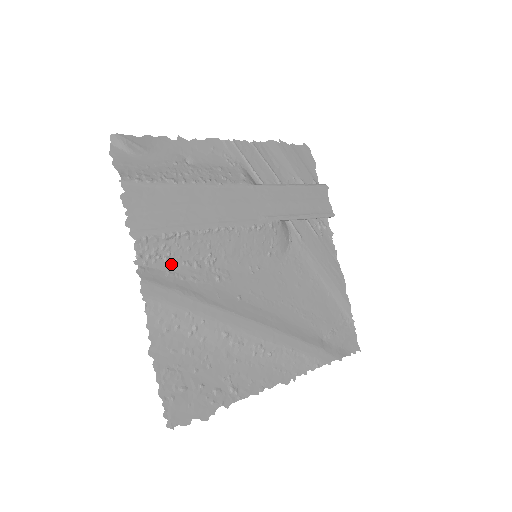
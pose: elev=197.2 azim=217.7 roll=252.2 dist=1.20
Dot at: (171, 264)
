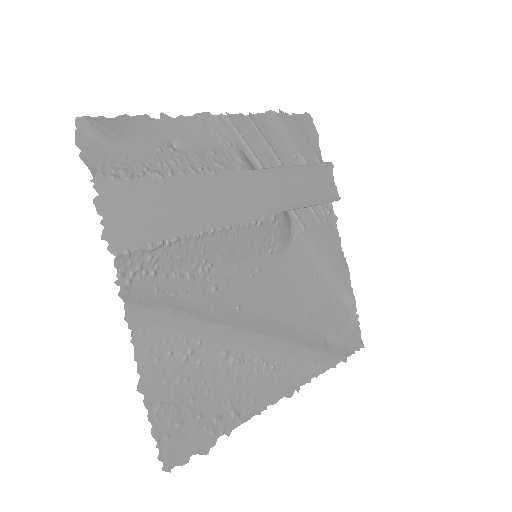
Dot at: (159, 279)
